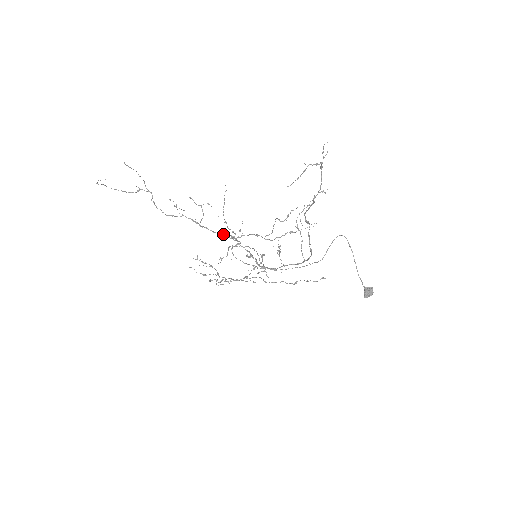
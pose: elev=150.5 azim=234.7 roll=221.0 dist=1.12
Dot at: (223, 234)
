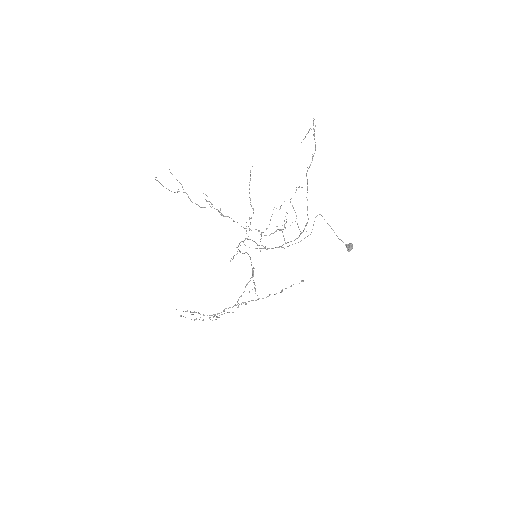
Dot at: occluded
